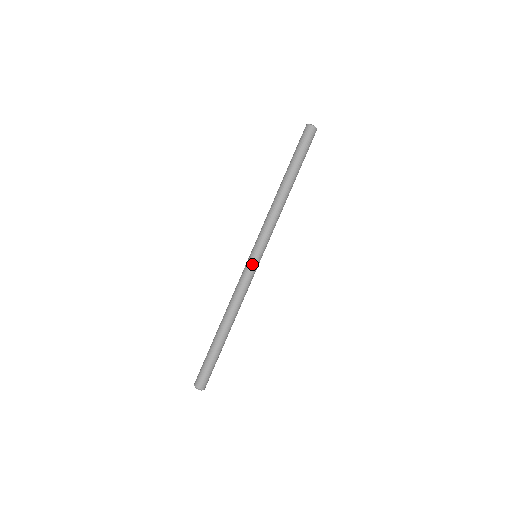
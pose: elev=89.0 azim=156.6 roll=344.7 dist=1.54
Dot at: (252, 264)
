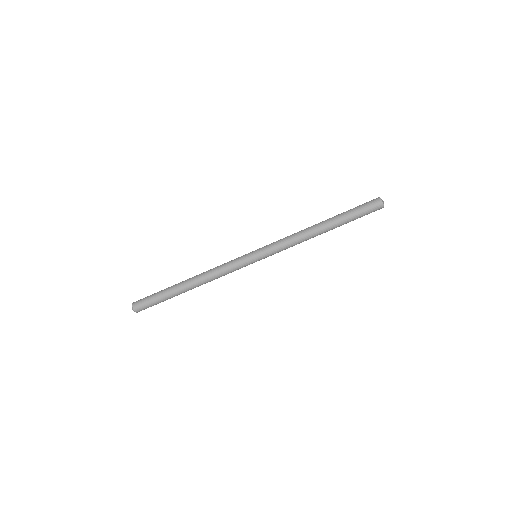
Dot at: occluded
